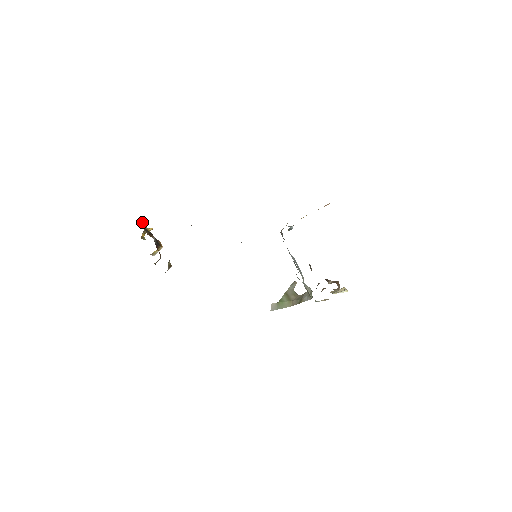
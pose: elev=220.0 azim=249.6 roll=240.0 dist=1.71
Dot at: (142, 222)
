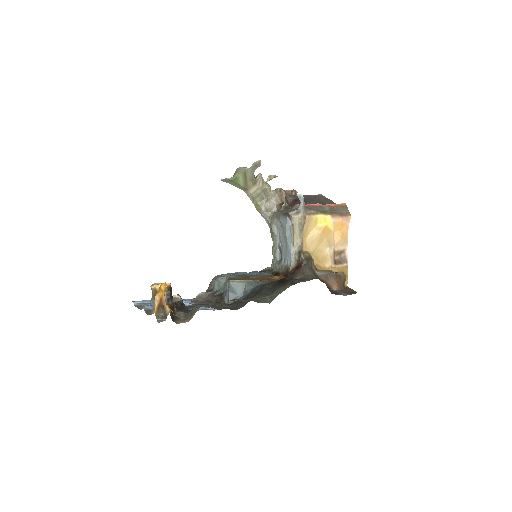
Dot at: (170, 315)
